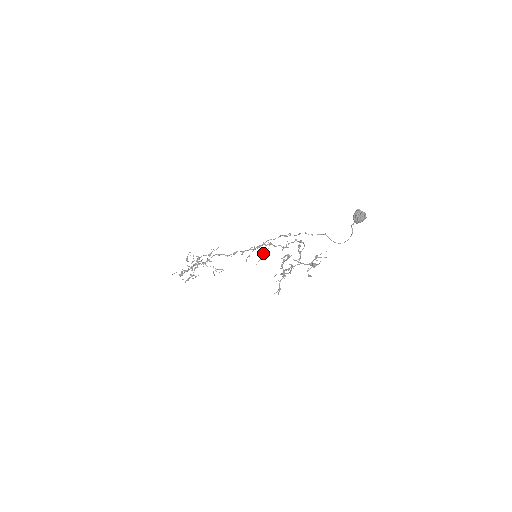
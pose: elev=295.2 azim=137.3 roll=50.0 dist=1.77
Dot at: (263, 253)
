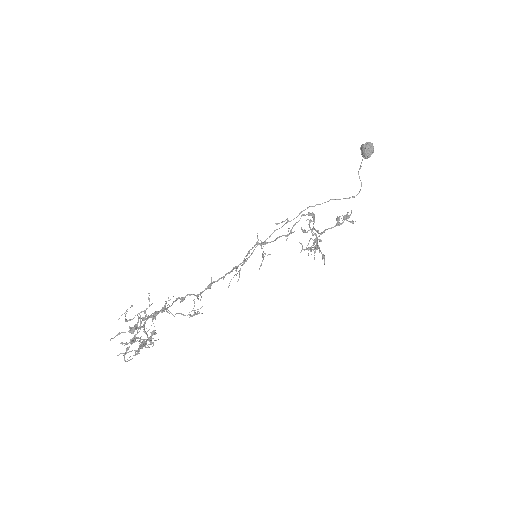
Dot at: occluded
